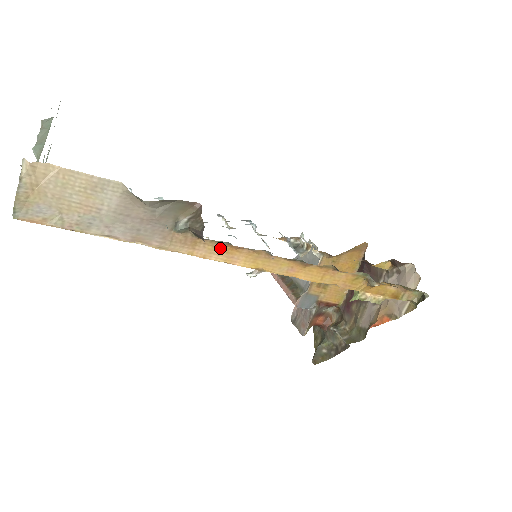
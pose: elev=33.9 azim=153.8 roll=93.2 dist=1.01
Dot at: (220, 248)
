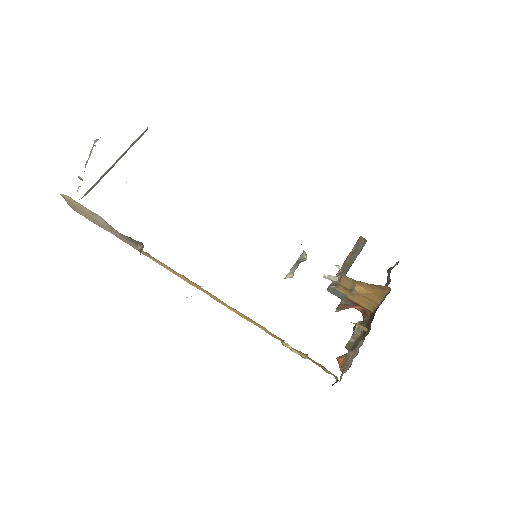
Dot at: (170, 268)
